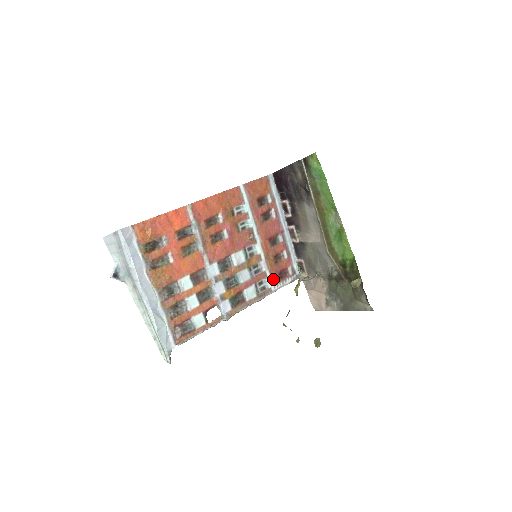
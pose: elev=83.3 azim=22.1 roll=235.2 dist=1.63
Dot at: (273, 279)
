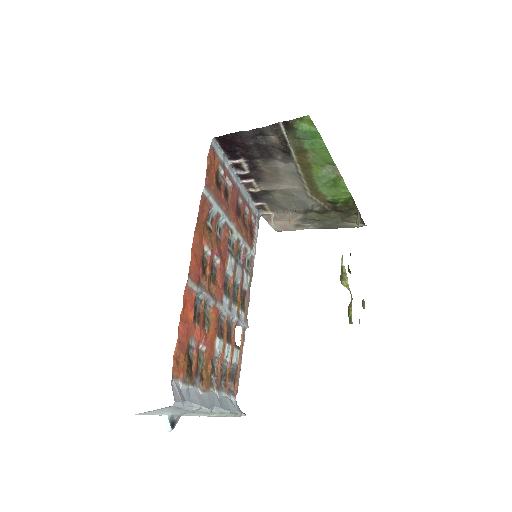
Dot at: (250, 245)
